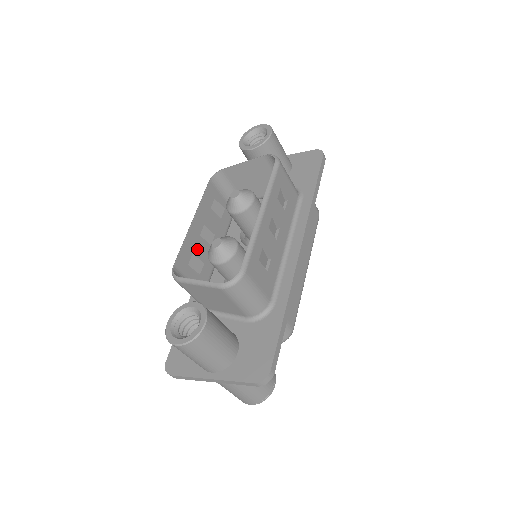
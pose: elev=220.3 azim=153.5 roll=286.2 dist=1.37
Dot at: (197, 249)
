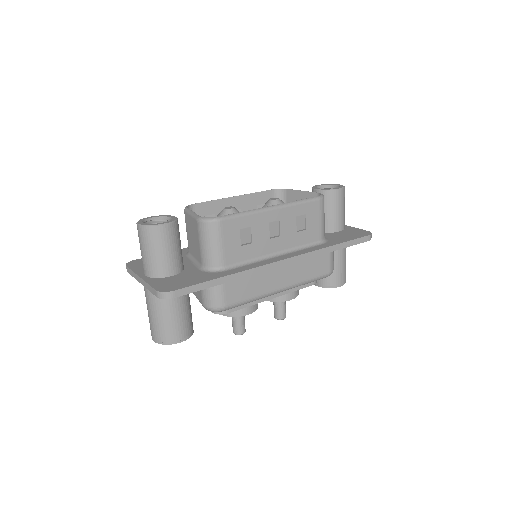
Dot at: occluded
